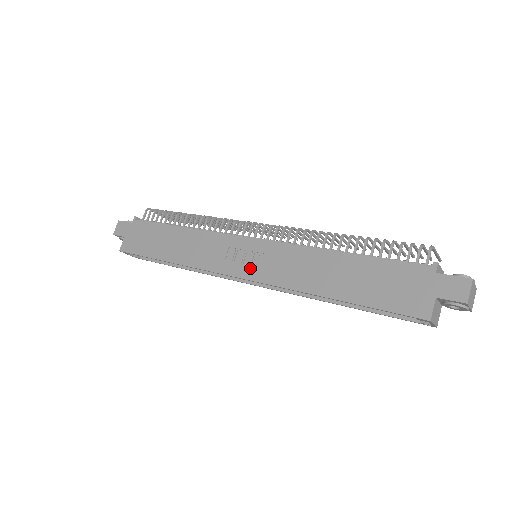
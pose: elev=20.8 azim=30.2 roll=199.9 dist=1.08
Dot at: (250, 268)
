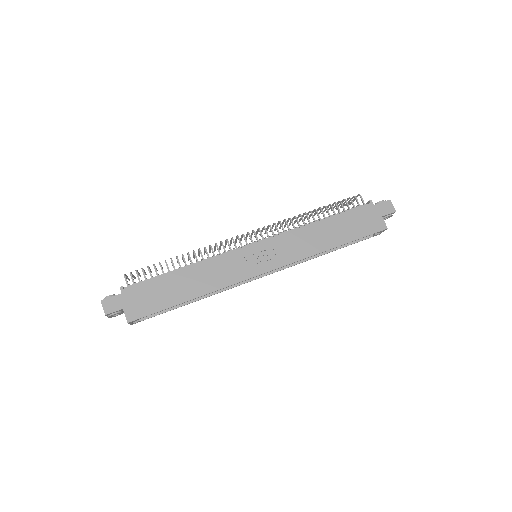
Dot at: (270, 262)
